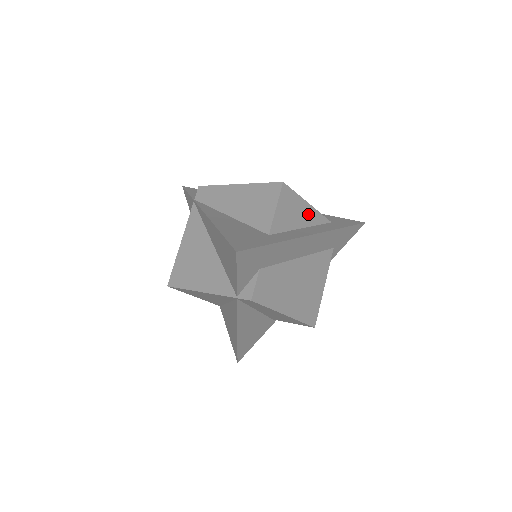
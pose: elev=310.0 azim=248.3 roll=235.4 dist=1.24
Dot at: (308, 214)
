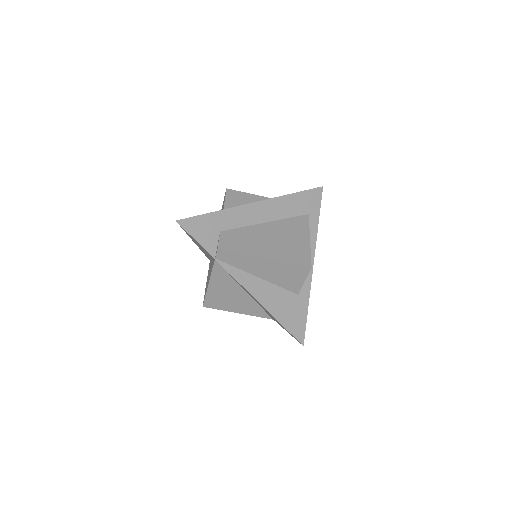
Dot at: occluded
